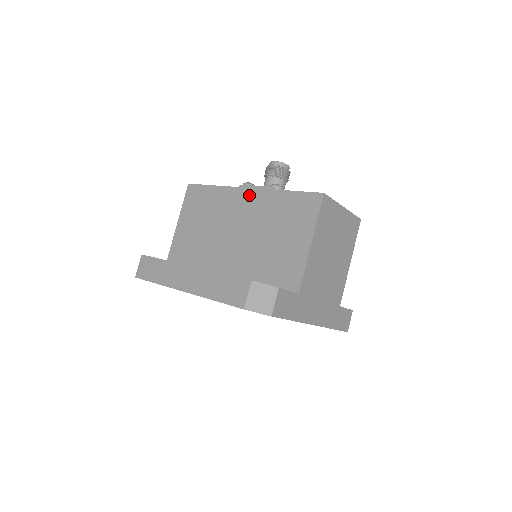
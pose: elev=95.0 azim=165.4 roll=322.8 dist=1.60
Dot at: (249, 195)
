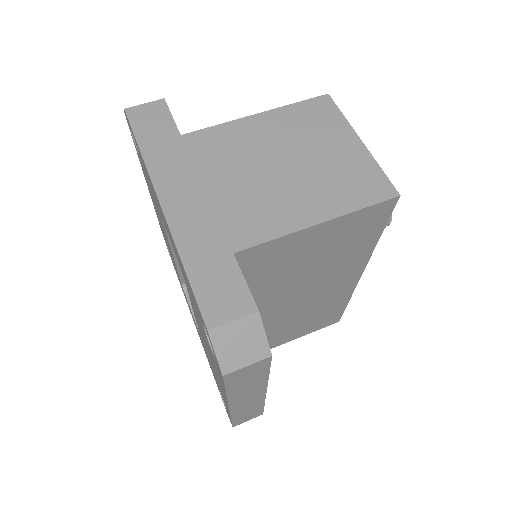
Dot at: occluded
